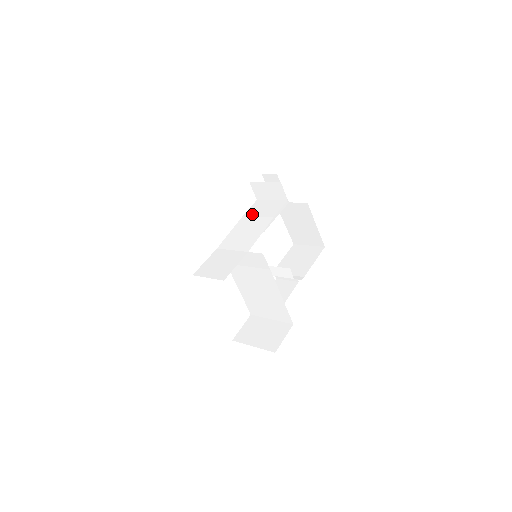
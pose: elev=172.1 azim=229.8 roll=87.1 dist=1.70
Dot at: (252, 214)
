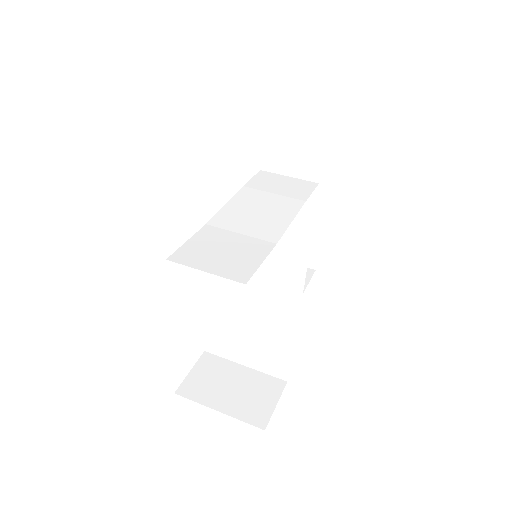
Dot at: (261, 187)
